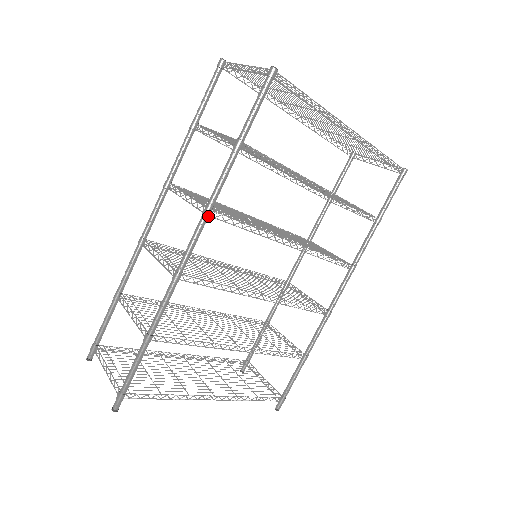
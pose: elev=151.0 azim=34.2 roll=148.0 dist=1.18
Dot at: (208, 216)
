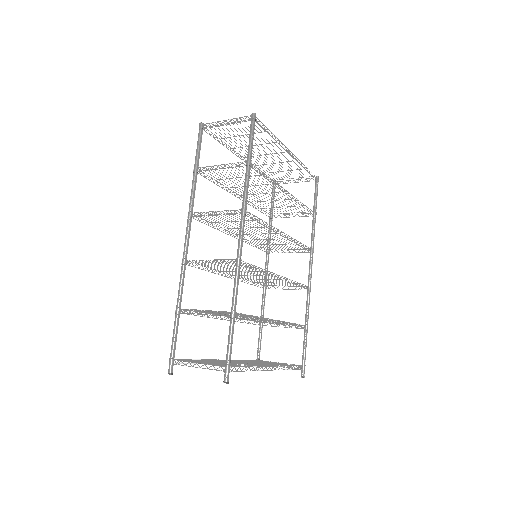
Dot at: occluded
